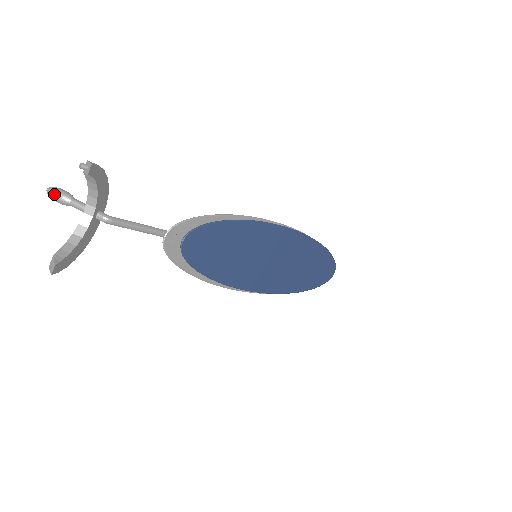
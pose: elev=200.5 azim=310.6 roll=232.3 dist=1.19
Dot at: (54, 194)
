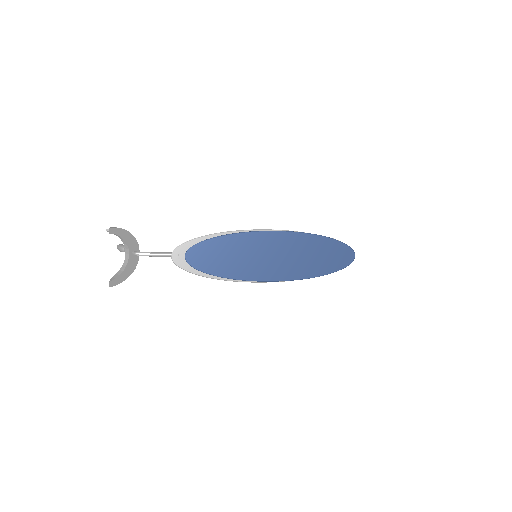
Dot at: (118, 248)
